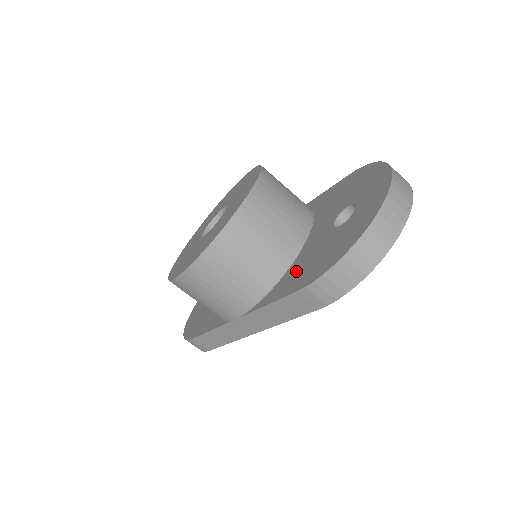
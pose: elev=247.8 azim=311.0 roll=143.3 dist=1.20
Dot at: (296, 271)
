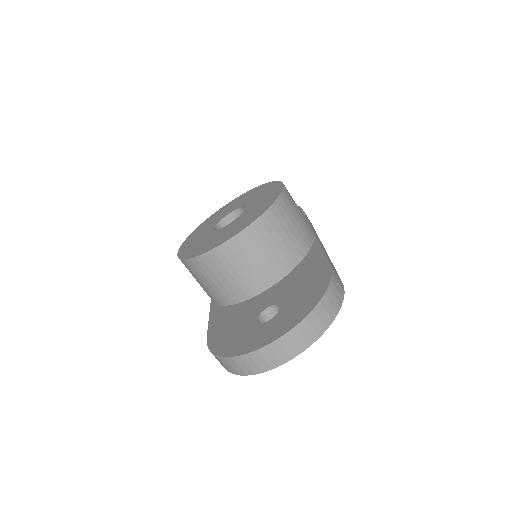
Dot at: (229, 316)
